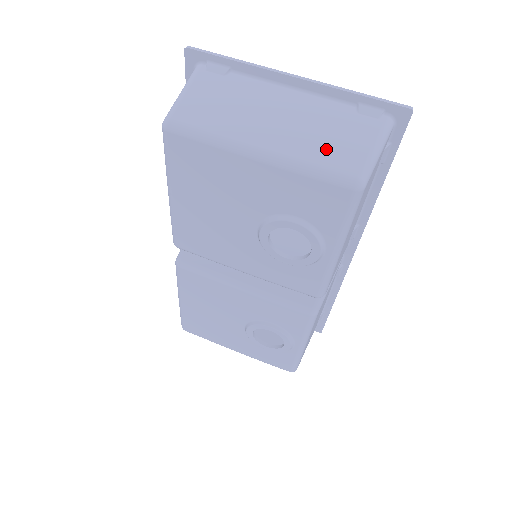
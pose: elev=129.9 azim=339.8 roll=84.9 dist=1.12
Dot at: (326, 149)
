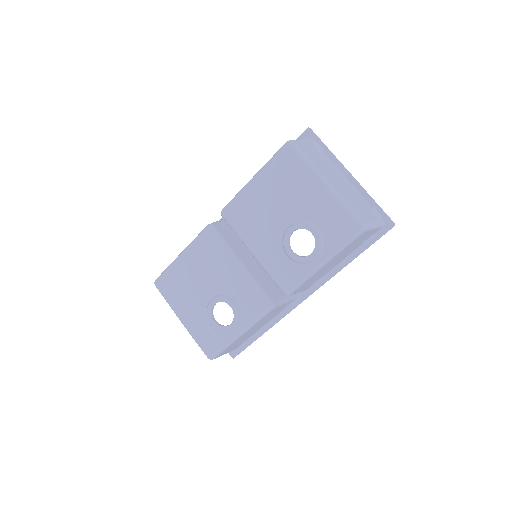
Dot at: (355, 206)
